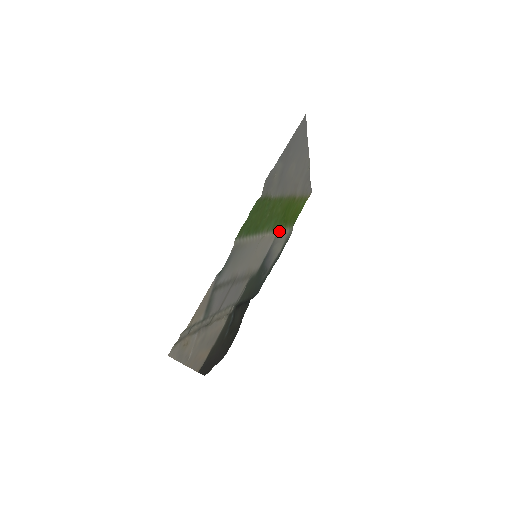
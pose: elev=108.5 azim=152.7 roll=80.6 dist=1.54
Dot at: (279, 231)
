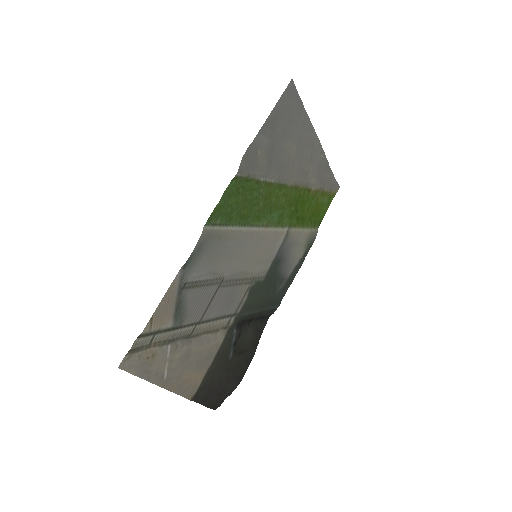
Dot at: (292, 229)
